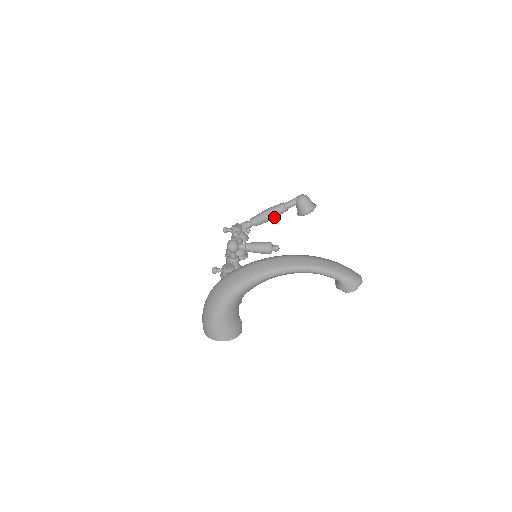
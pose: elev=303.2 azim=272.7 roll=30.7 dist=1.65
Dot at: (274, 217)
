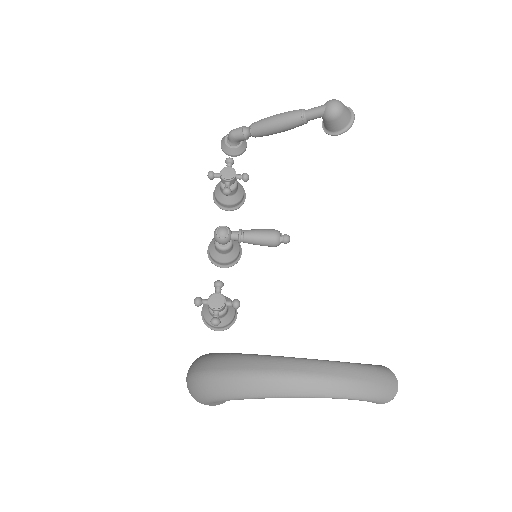
Dot at: (286, 130)
